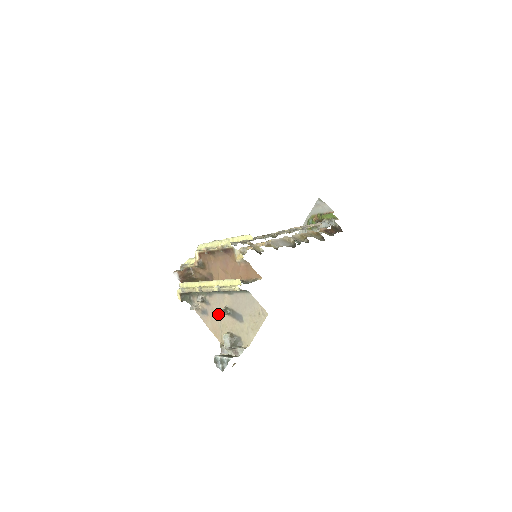
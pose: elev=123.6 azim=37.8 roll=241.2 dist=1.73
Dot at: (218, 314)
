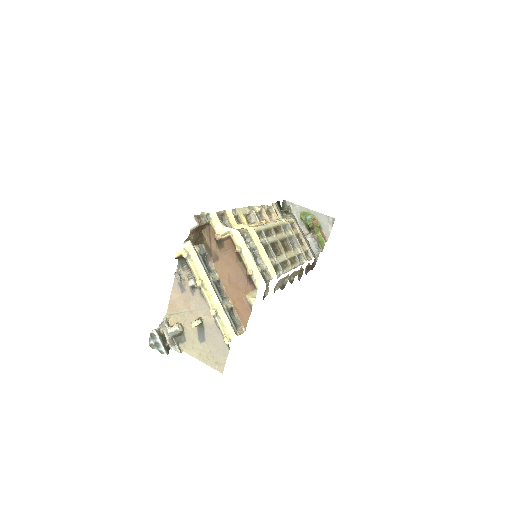
Dot at: (192, 323)
